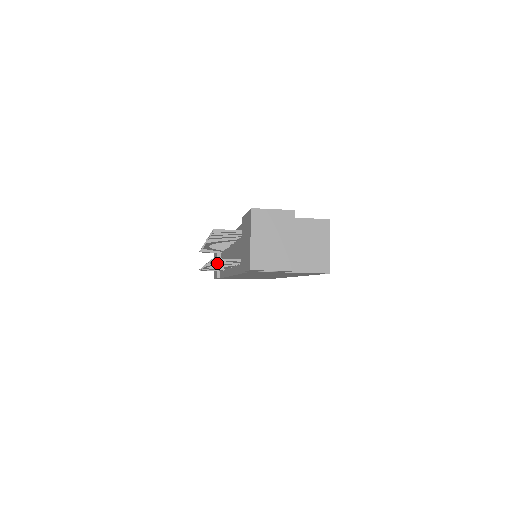
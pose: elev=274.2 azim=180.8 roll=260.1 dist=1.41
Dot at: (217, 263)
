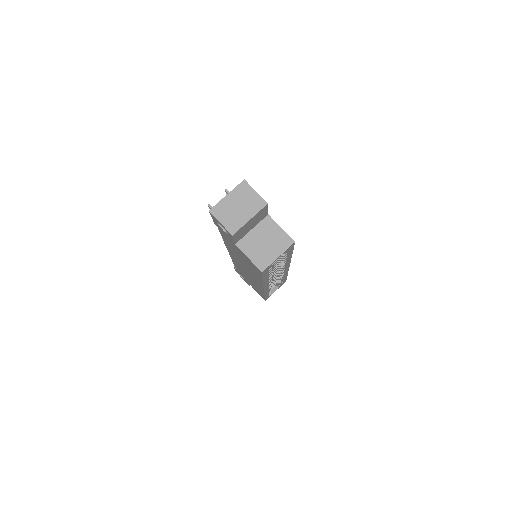
Dot at: occluded
